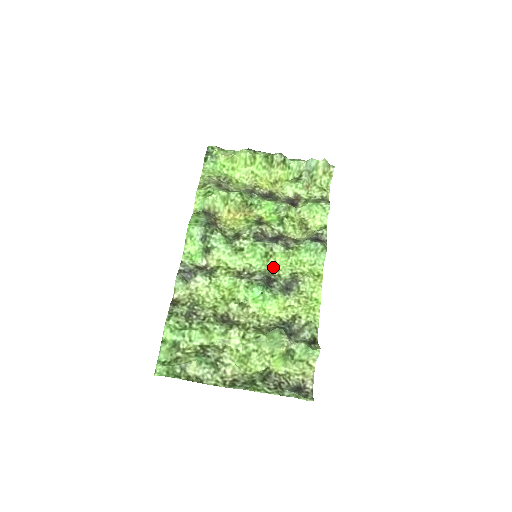
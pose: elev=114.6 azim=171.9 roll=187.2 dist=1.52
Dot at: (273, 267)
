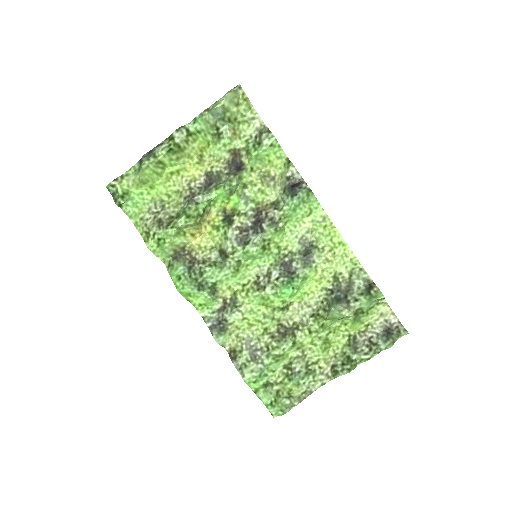
Dot at: (278, 248)
